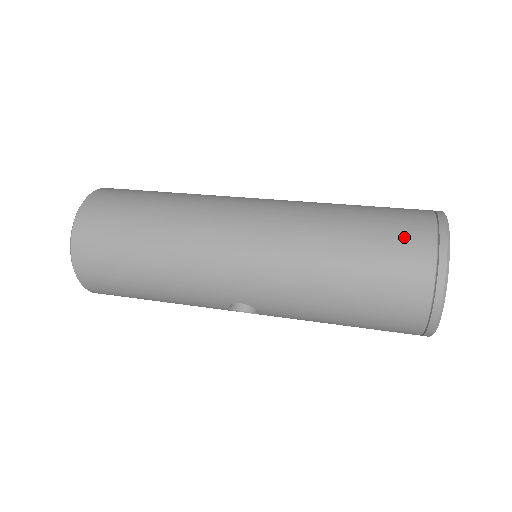
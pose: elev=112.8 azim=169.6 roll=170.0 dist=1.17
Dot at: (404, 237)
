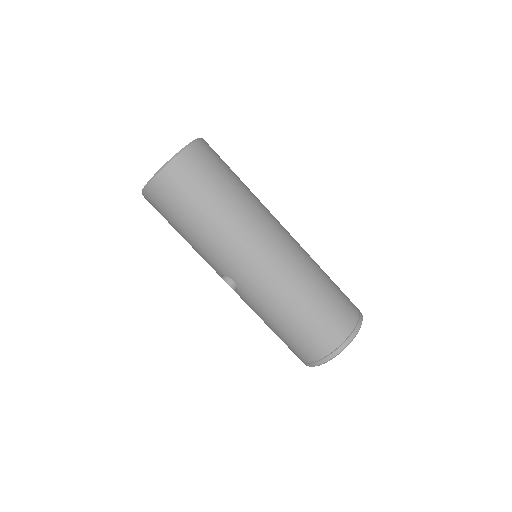
Dot at: (340, 318)
